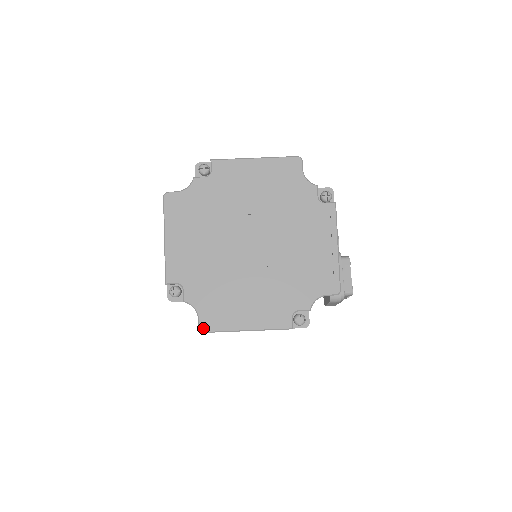
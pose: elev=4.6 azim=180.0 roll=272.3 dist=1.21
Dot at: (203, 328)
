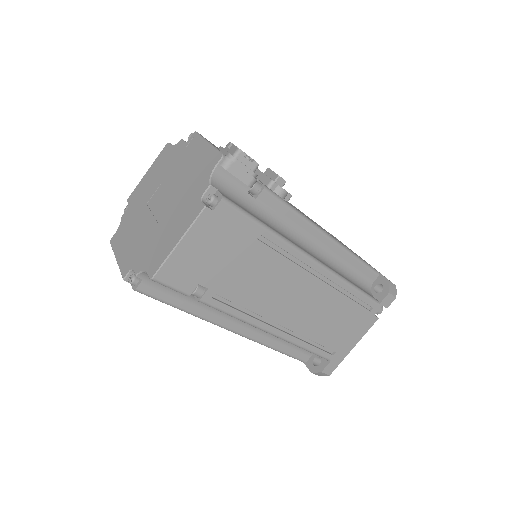
Dot at: (151, 275)
